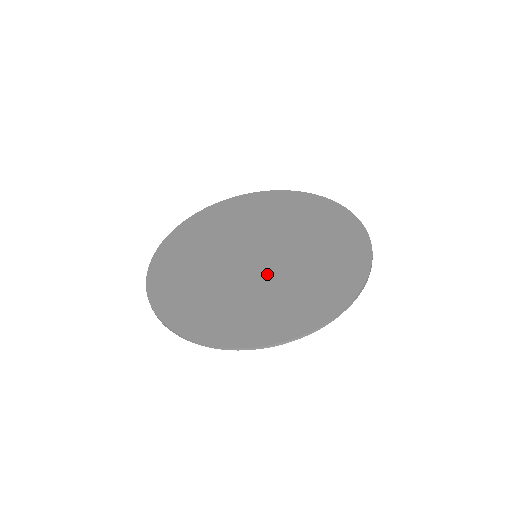
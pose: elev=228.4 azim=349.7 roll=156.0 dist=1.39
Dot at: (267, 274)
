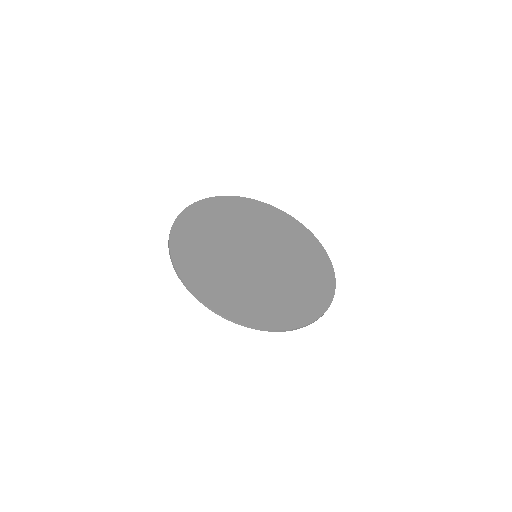
Dot at: (260, 274)
